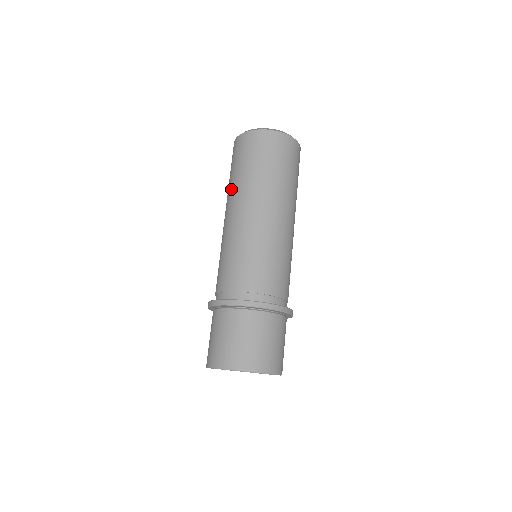
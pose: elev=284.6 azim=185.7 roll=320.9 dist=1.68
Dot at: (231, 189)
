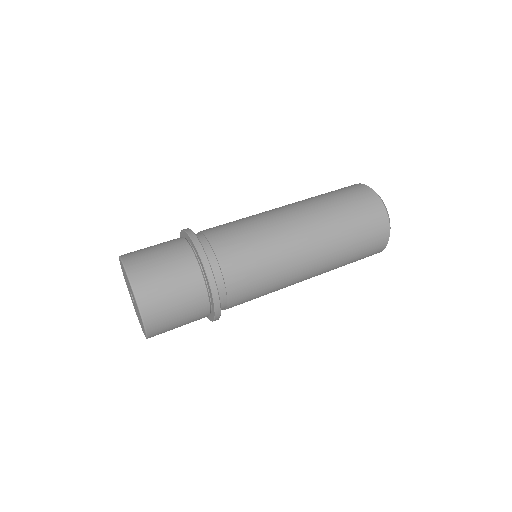
Dot at: occluded
